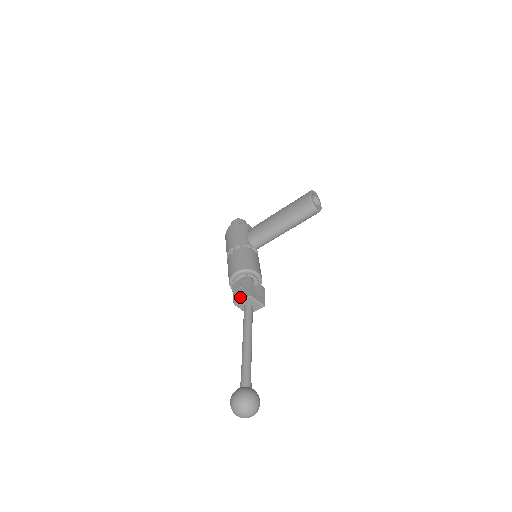
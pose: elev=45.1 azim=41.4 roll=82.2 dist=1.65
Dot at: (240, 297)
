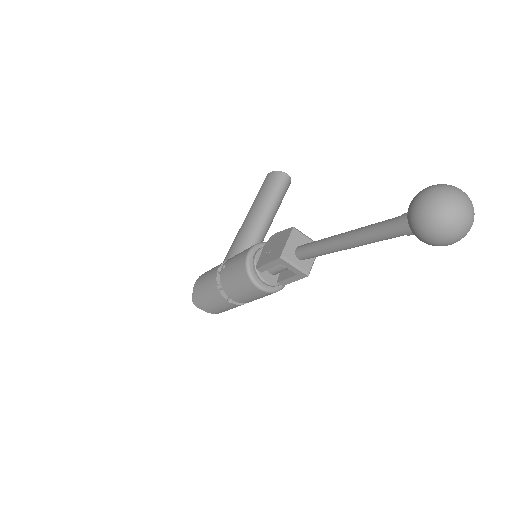
Dot at: (281, 245)
